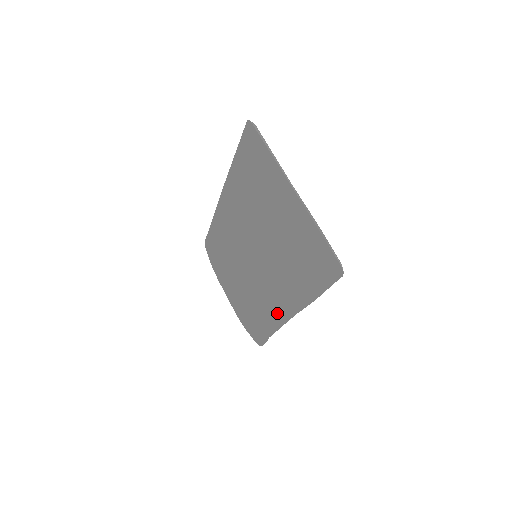
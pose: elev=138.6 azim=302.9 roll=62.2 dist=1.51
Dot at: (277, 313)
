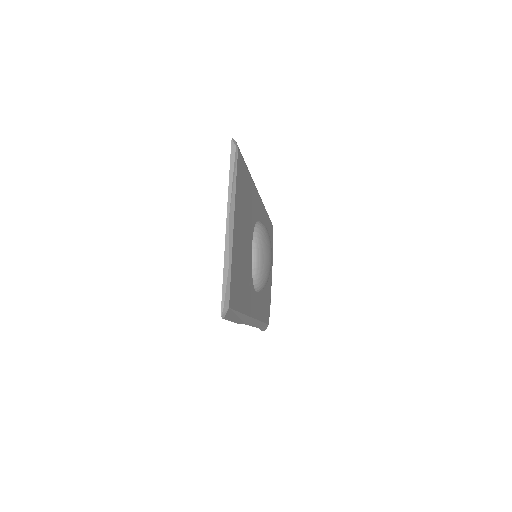
Dot at: occluded
